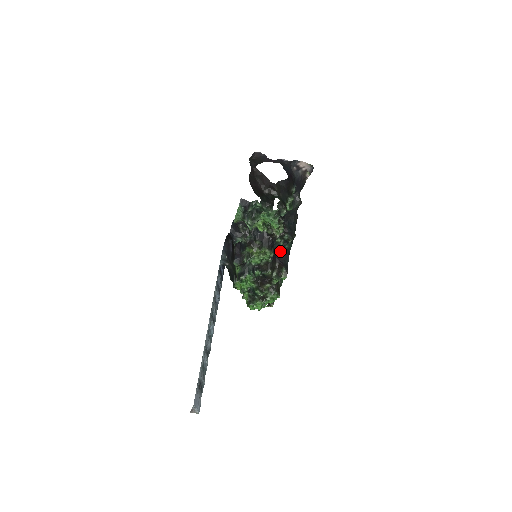
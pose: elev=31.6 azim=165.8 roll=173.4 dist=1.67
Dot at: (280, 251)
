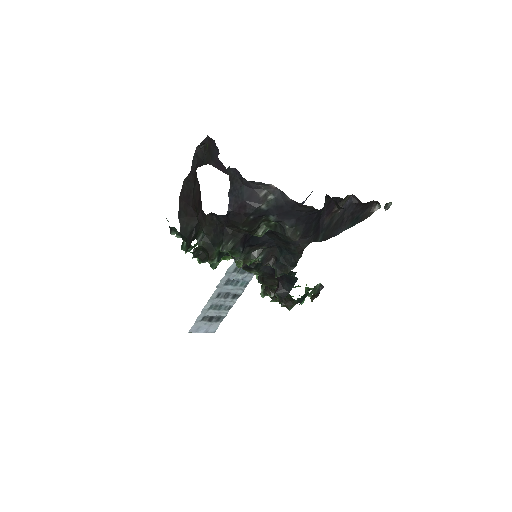
Dot at: occluded
